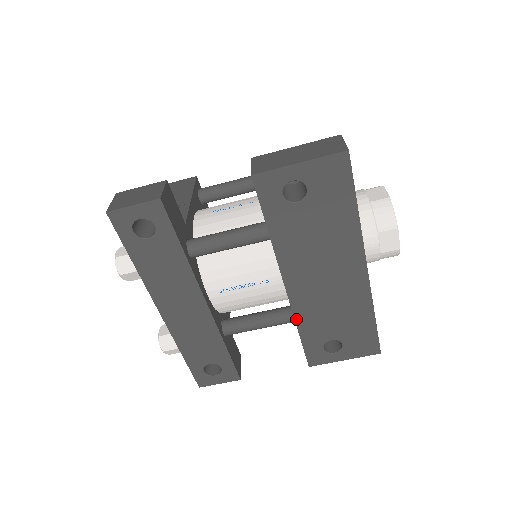
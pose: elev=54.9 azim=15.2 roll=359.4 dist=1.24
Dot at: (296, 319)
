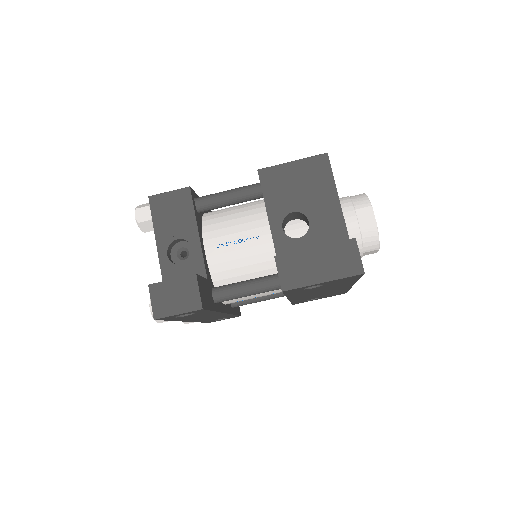
Dot at: occluded
